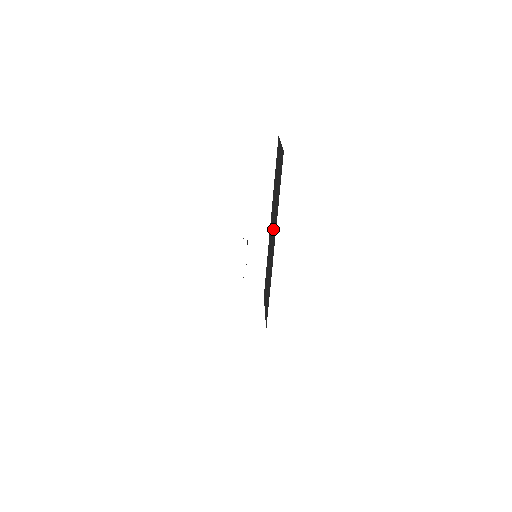
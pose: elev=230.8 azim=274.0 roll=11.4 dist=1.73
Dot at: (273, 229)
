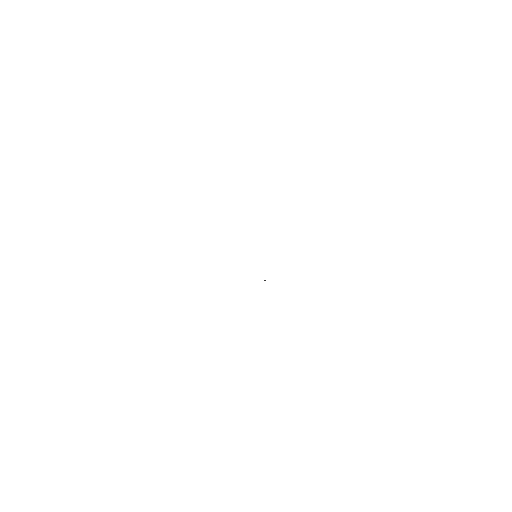
Dot at: occluded
